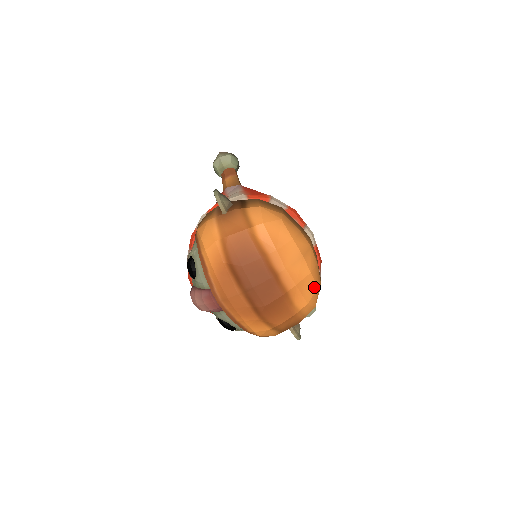
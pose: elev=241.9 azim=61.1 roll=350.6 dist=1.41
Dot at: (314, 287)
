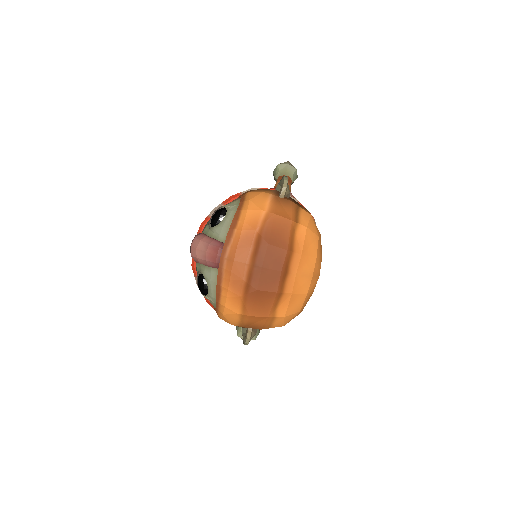
Dot at: (298, 308)
